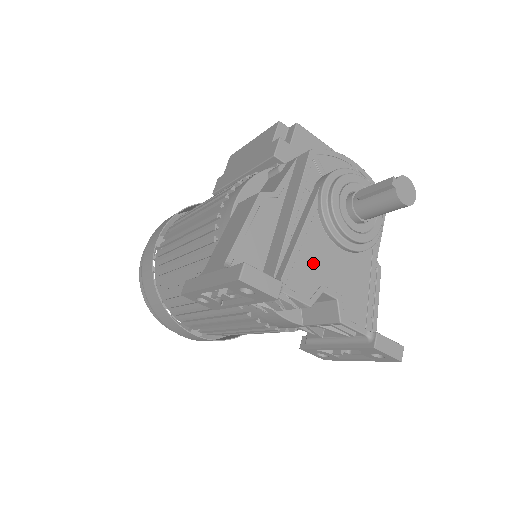
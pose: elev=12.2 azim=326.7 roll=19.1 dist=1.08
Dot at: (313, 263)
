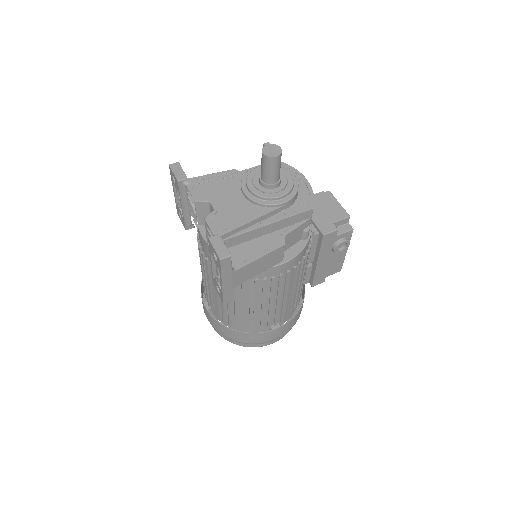
Dot at: (218, 189)
